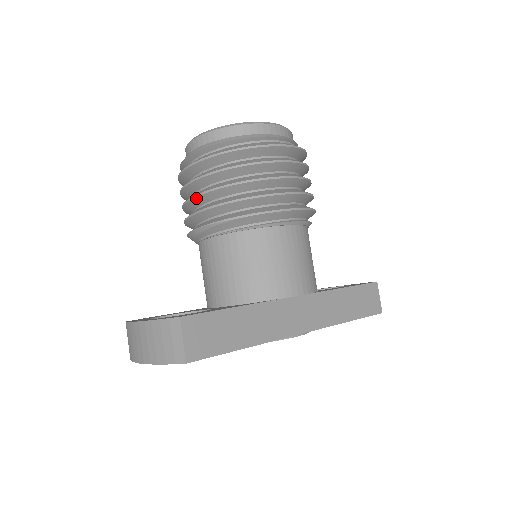
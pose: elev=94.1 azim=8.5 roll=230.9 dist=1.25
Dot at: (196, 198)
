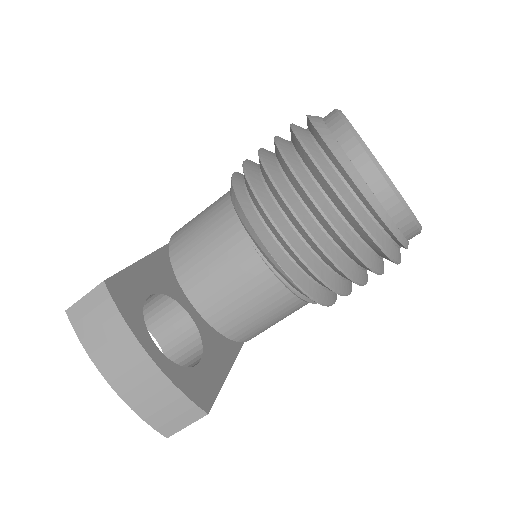
Dot at: (311, 239)
